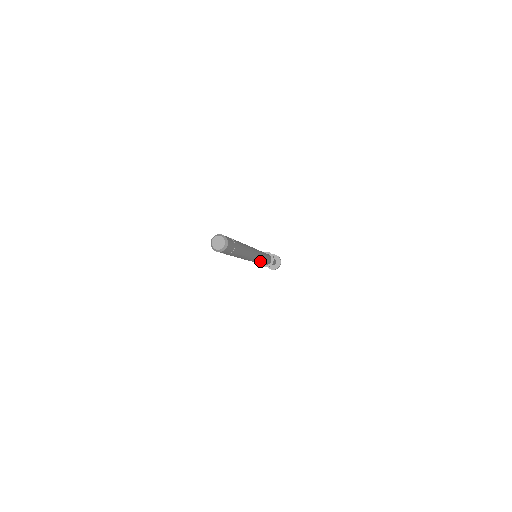
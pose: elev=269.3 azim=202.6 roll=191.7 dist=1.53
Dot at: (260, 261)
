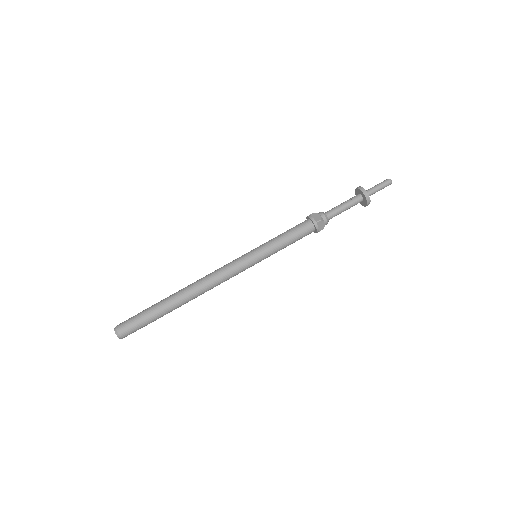
Dot at: occluded
